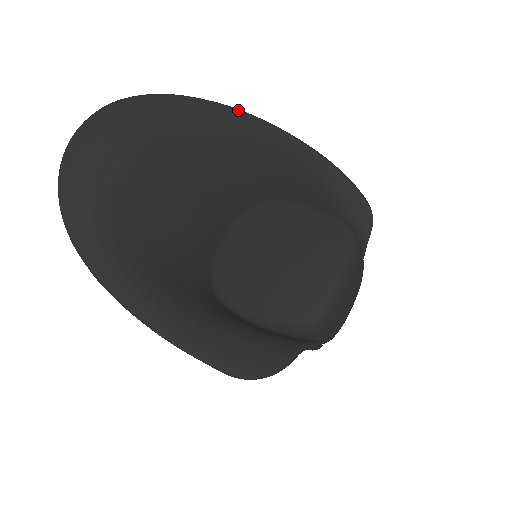
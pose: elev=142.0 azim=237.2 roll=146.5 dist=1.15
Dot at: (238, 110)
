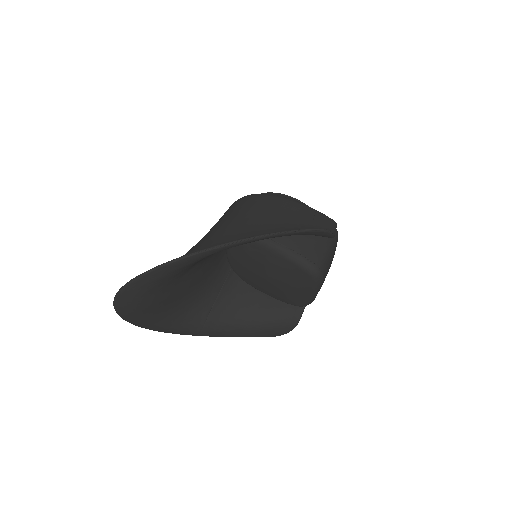
Dot at: (196, 255)
